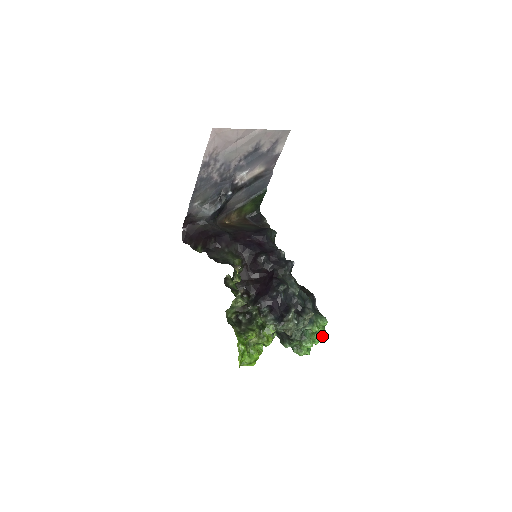
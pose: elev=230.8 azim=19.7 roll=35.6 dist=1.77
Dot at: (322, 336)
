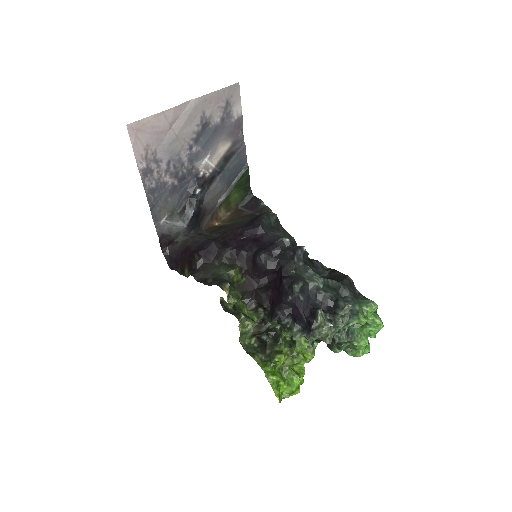
Dot at: (377, 325)
